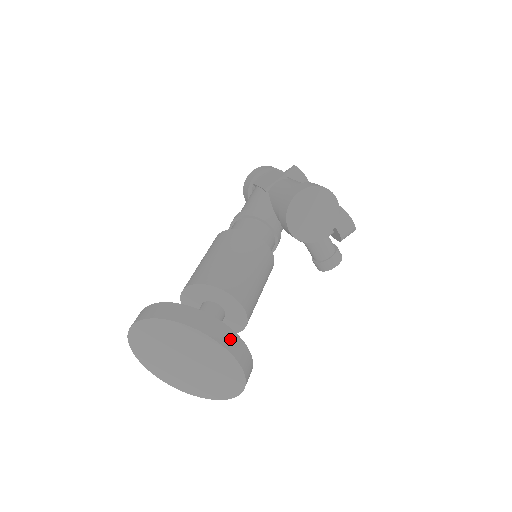
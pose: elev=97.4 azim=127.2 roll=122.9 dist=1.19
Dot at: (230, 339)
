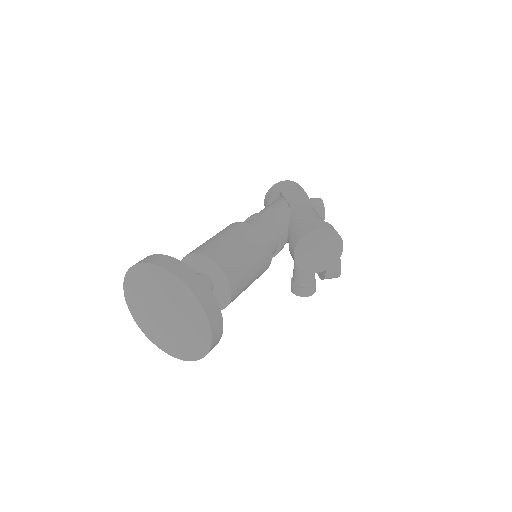
Dot at: (216, 318)
